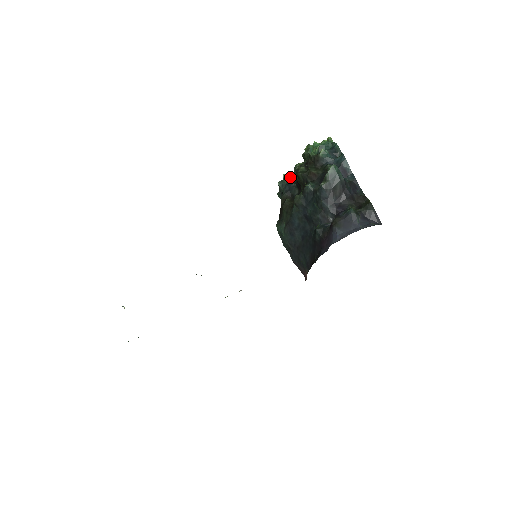
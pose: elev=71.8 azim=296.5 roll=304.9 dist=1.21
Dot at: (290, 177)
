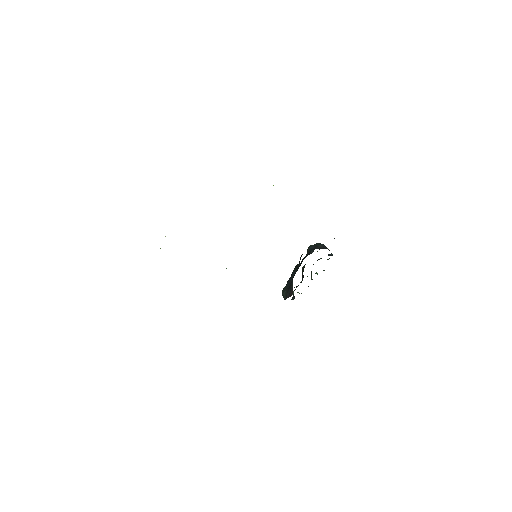
Dot at: occluded
